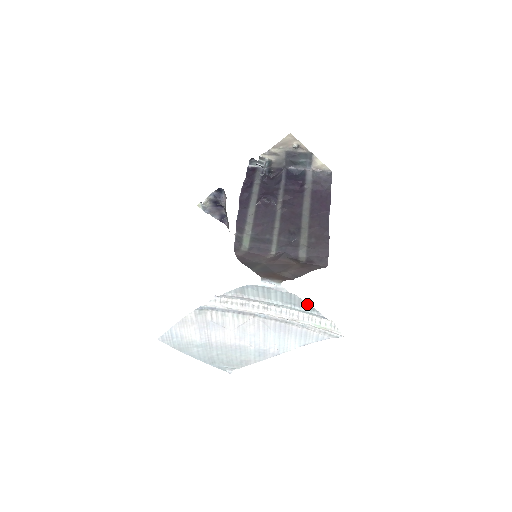
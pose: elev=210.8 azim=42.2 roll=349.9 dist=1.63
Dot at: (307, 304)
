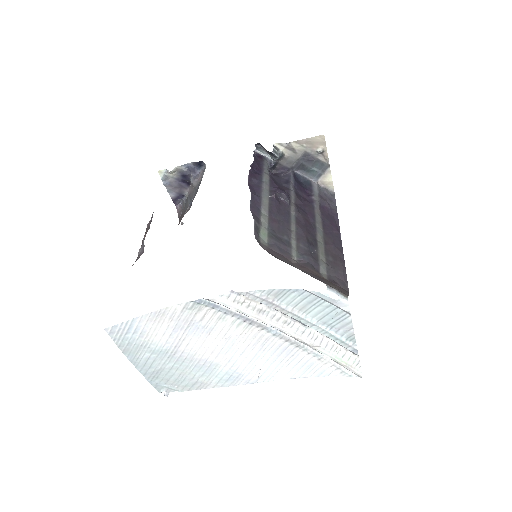
Dot at: (351, 330)
